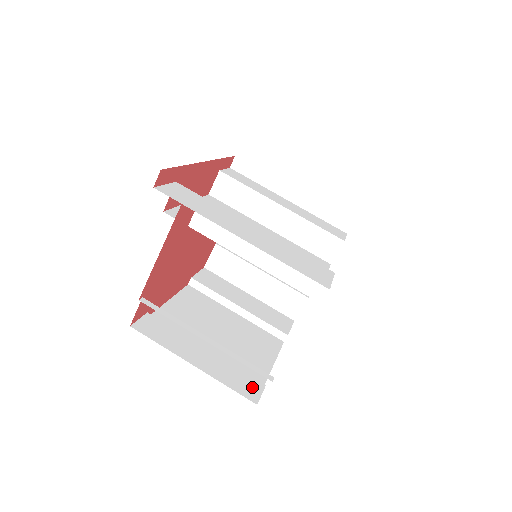
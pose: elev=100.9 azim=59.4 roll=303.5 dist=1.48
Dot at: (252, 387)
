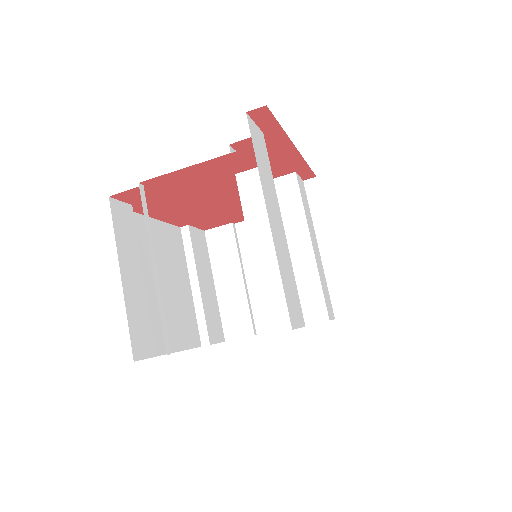
Dot at: (145, 345)
